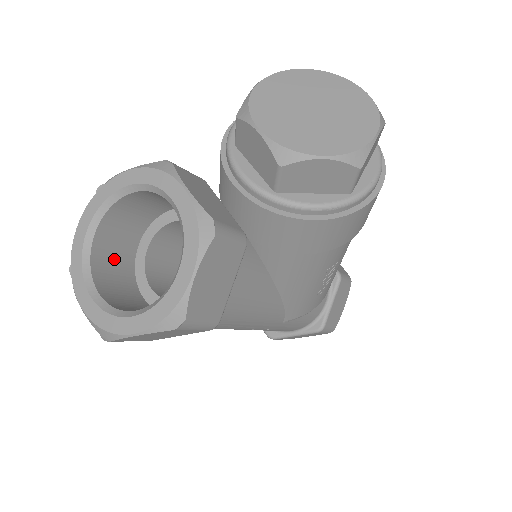
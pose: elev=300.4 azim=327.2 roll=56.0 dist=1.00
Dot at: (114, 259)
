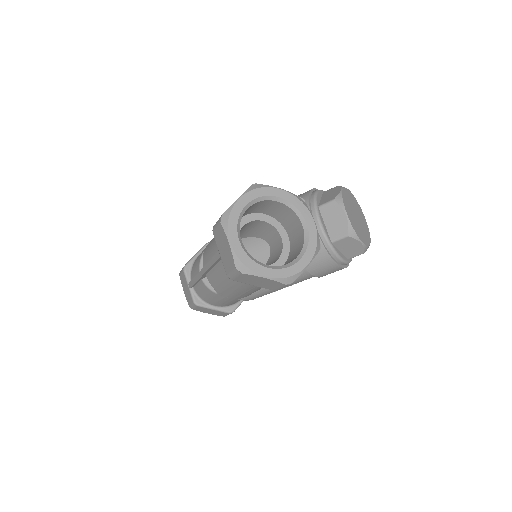
Dot at: occluded
